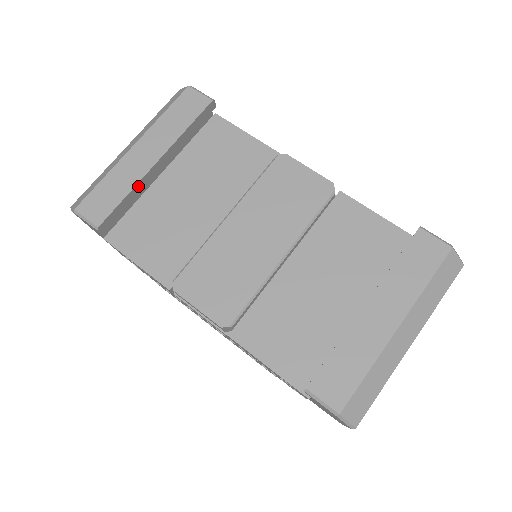
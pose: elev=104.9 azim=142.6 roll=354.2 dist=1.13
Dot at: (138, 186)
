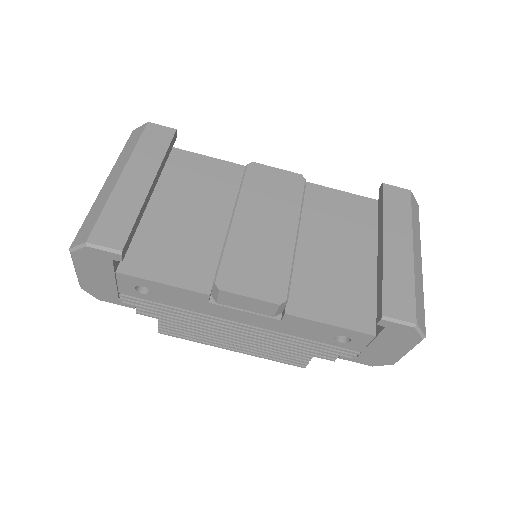
Dot at: (142, 208)
